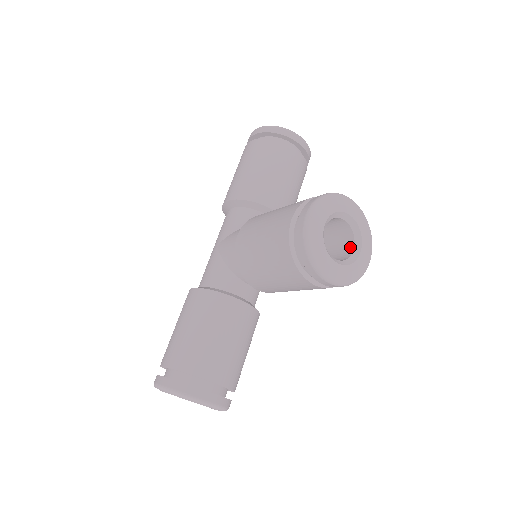
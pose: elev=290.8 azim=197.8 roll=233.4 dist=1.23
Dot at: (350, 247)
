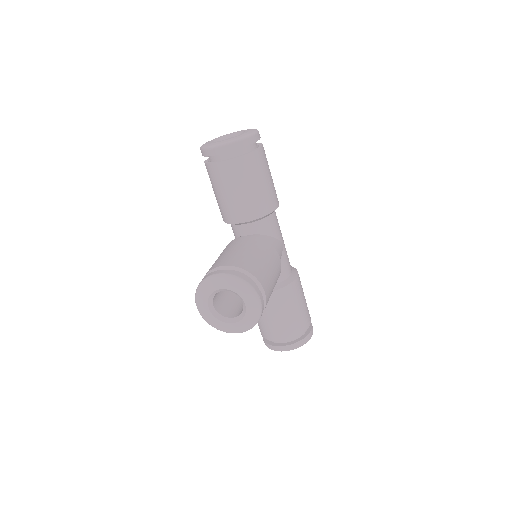
Dot at: occluded
